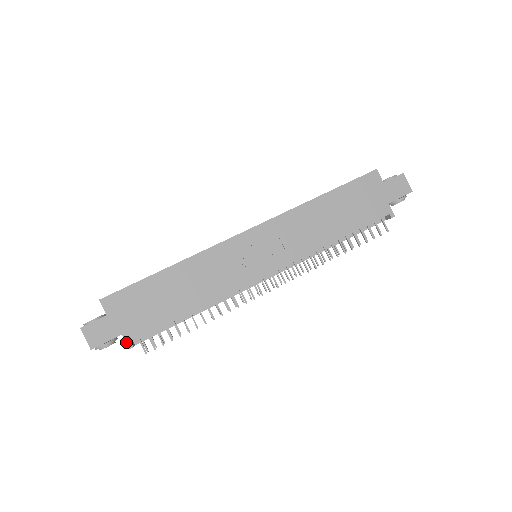
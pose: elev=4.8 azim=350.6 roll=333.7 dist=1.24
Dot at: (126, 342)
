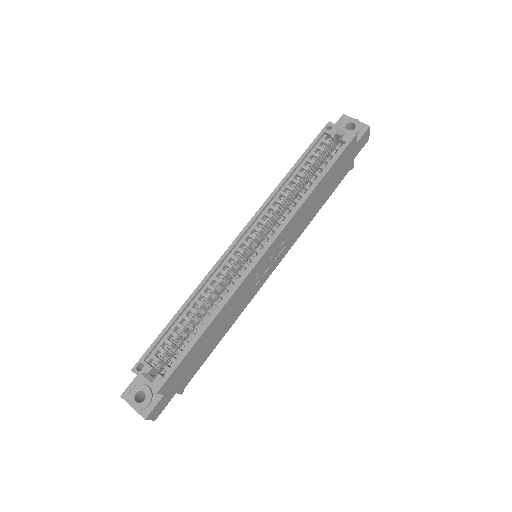
Dot at: occluded
